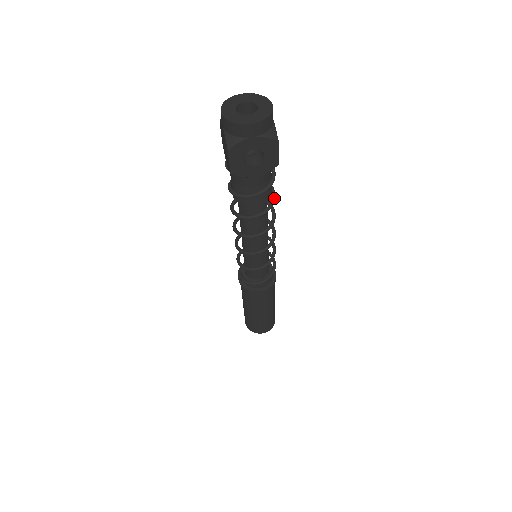
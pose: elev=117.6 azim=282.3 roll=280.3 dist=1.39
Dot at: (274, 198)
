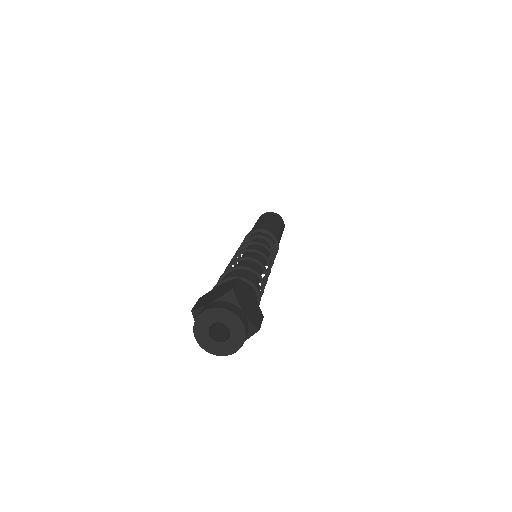
Dot at: (263, 284)
